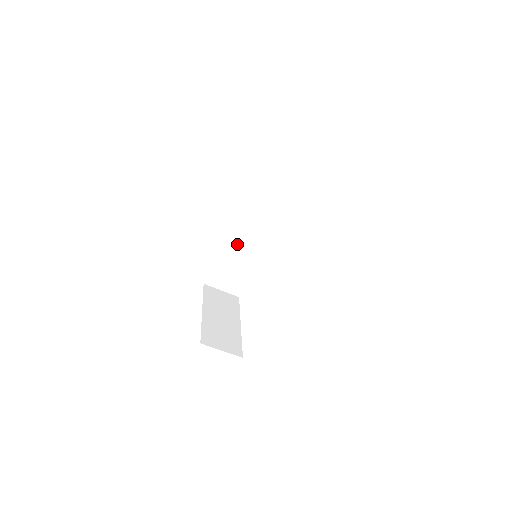
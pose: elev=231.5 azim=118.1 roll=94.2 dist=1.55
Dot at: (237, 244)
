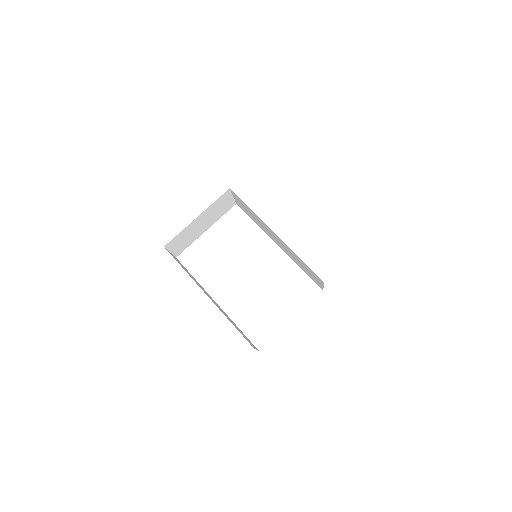
Dot at: (268, 228)
